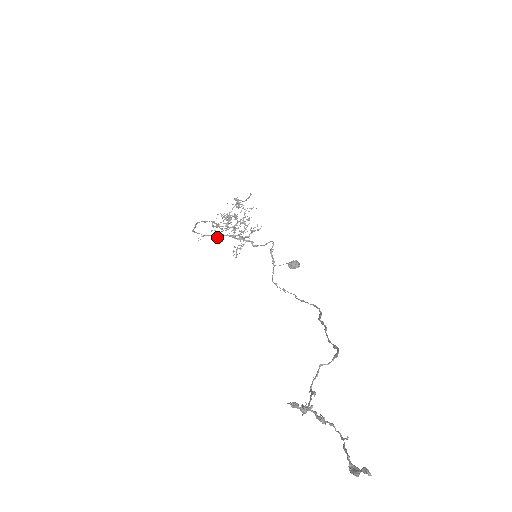
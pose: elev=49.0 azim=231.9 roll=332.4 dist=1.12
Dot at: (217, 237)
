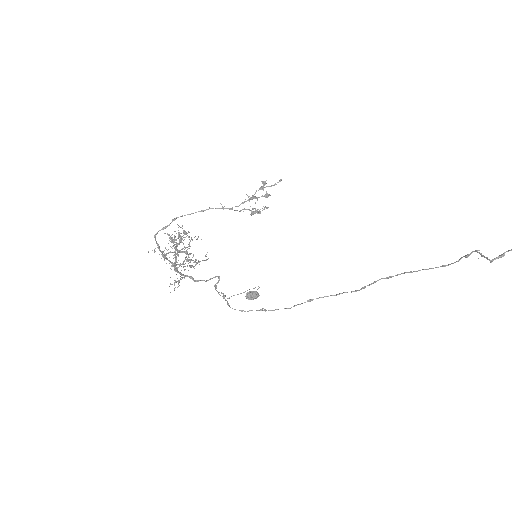
Dot at: (164, 258)
